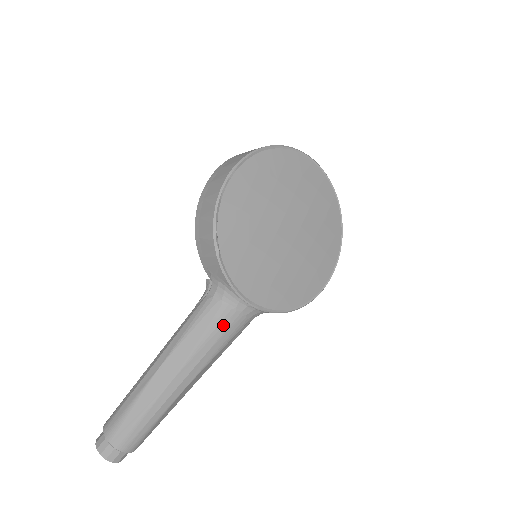
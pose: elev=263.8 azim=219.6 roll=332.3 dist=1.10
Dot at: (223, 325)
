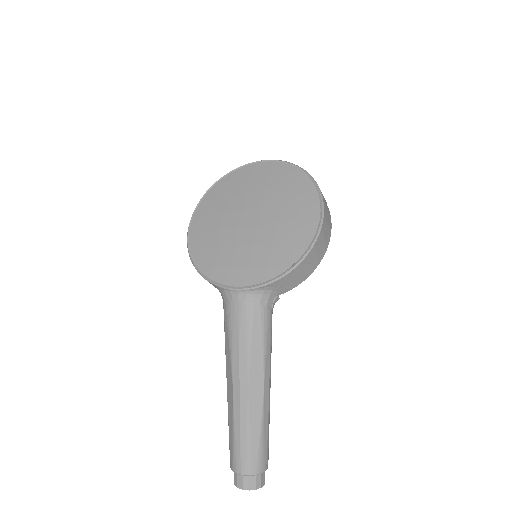
Dot at: (234, 319)
